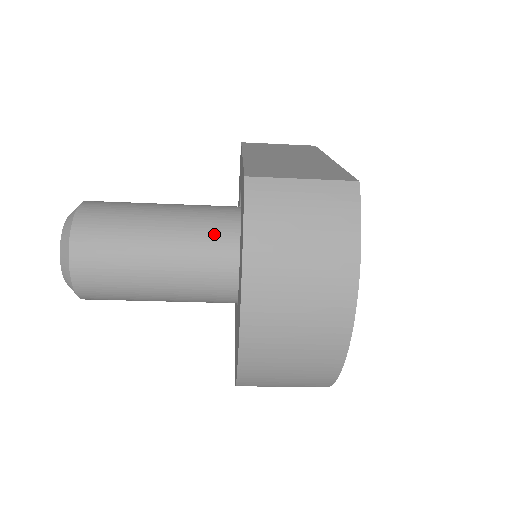
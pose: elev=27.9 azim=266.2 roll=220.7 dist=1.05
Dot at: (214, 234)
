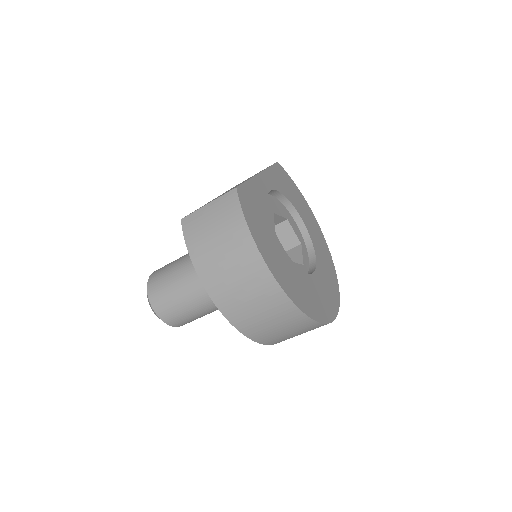
Dot at: occluded
